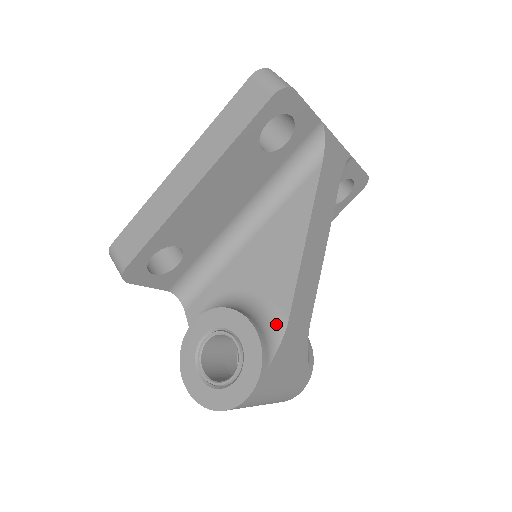
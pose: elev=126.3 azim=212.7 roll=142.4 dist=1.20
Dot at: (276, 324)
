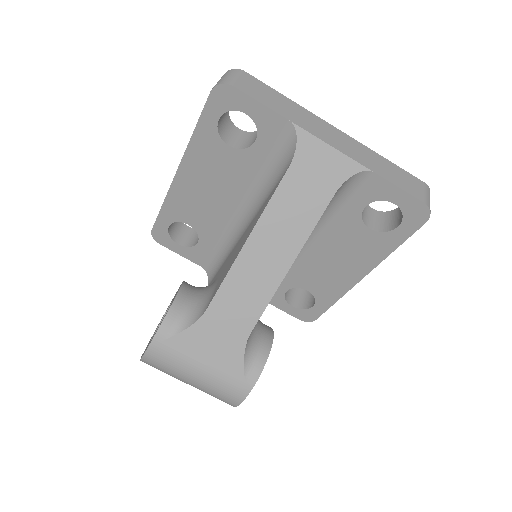
Dot at: (200, 310)
